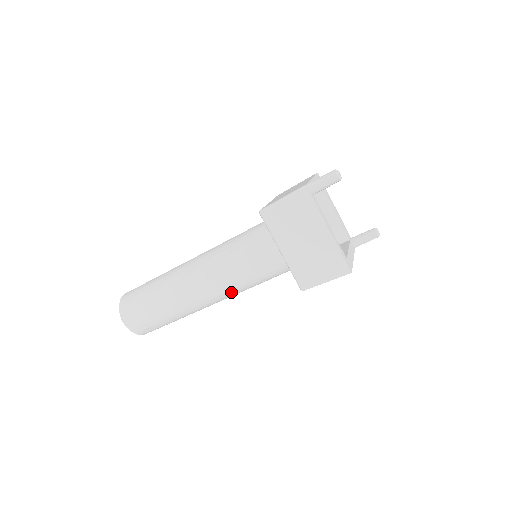
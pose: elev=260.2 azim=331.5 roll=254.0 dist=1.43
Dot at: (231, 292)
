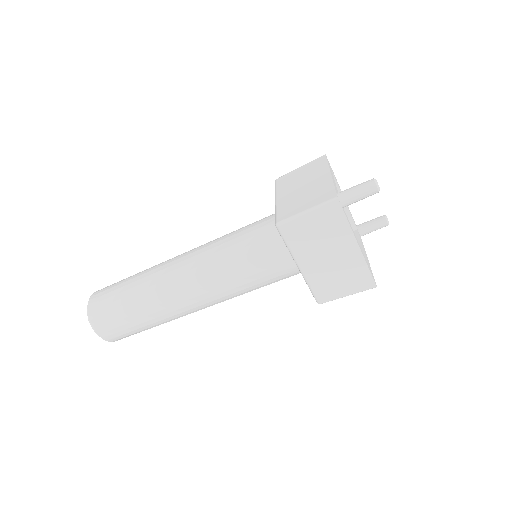
Dot at: (229, 298)
